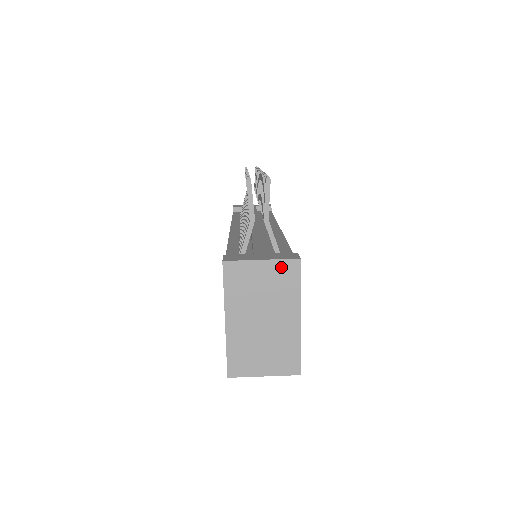
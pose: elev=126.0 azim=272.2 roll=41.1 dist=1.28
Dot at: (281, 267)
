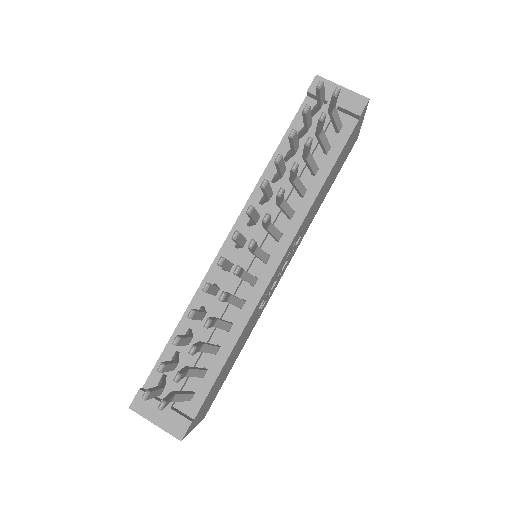
Dot at: (169, 431)
